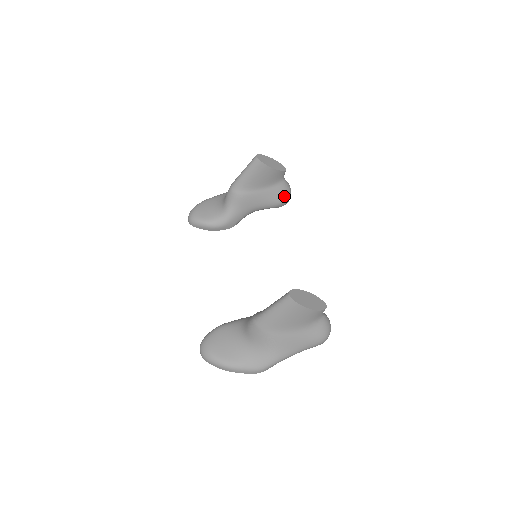
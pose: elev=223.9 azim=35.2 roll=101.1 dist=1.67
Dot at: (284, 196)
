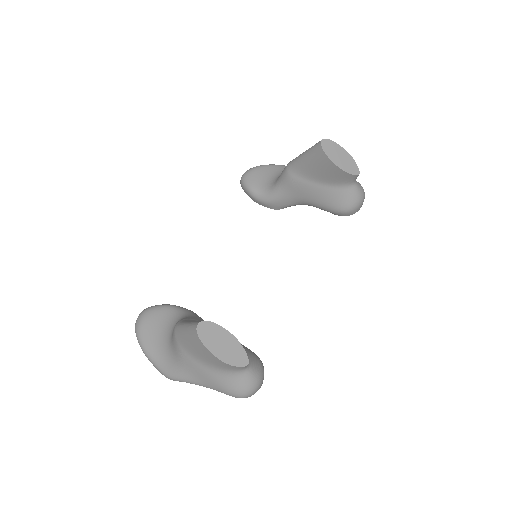
Dot at: (345, 205)
